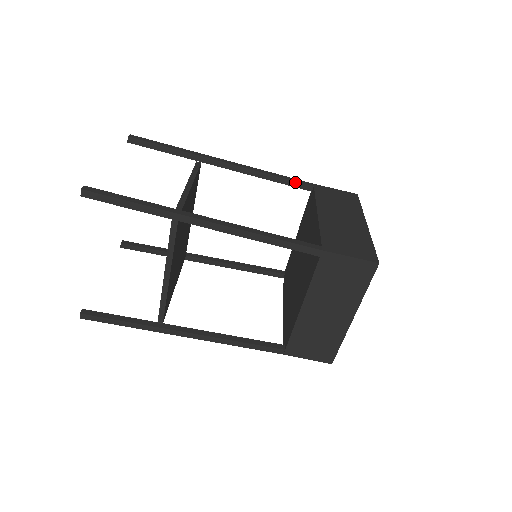
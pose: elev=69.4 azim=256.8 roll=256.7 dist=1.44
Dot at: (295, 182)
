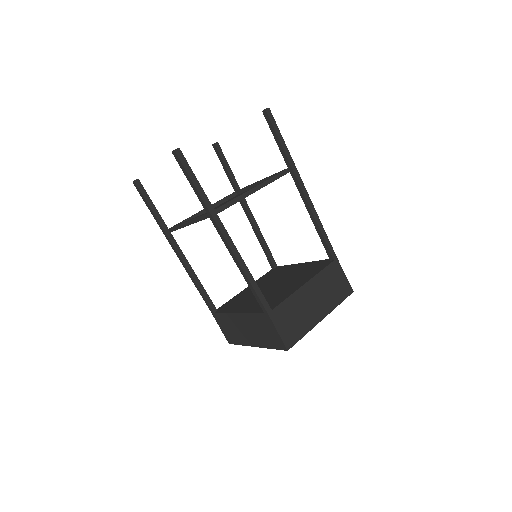
Dot at: (271, 254)
